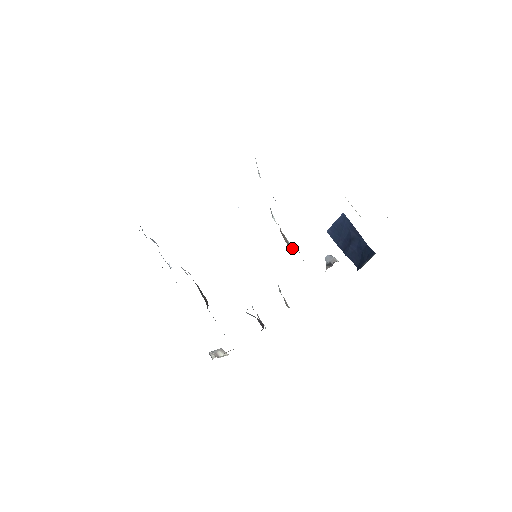
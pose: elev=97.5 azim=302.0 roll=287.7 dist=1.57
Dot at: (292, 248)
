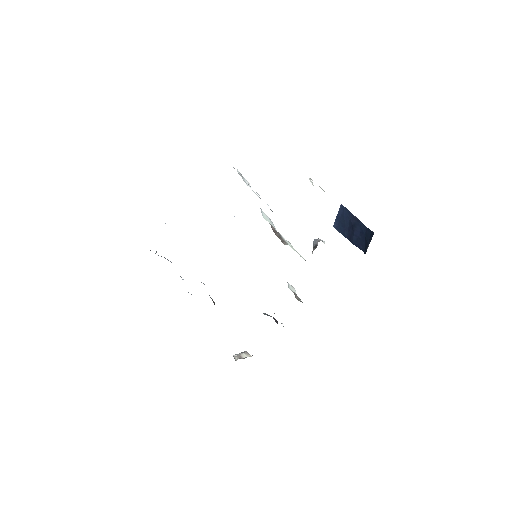
Dot at: (285, 241)
